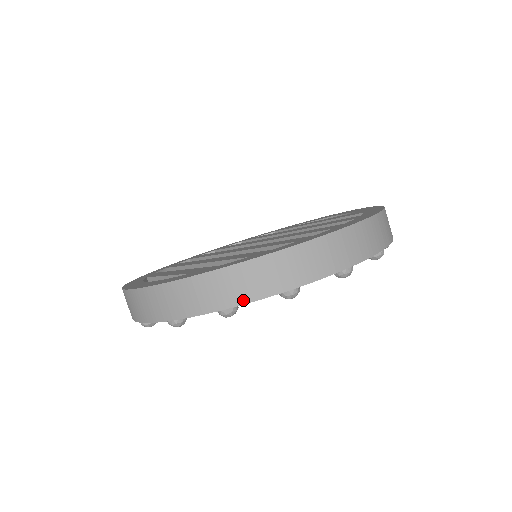
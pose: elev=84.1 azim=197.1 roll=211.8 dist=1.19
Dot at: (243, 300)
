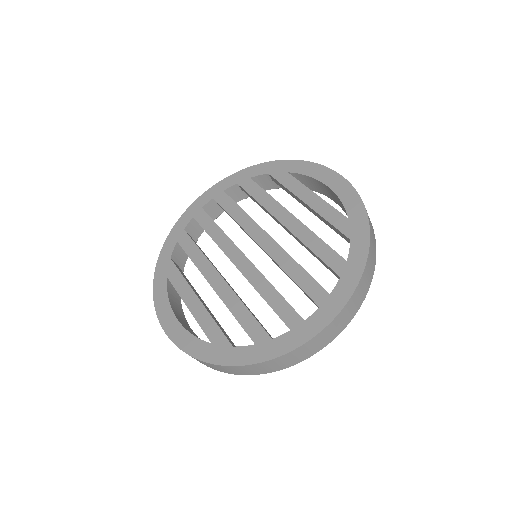
Dot at: (255, 374)
